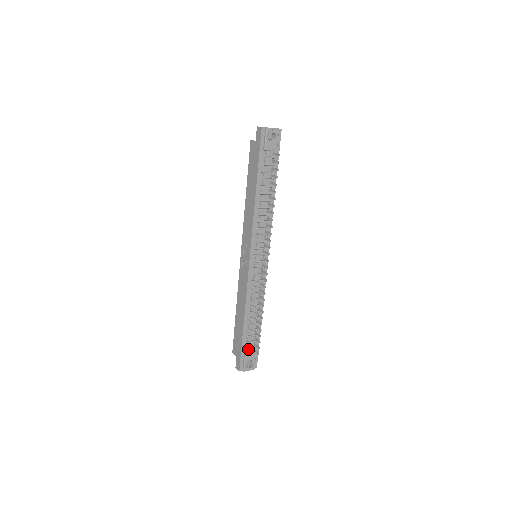
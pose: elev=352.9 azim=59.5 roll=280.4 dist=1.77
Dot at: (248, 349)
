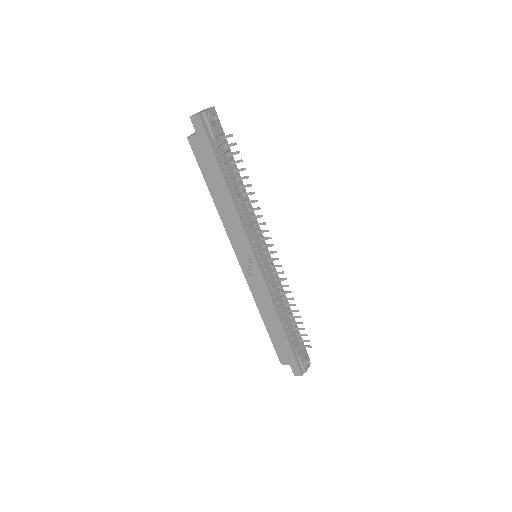
Dot at: (297, 350)
